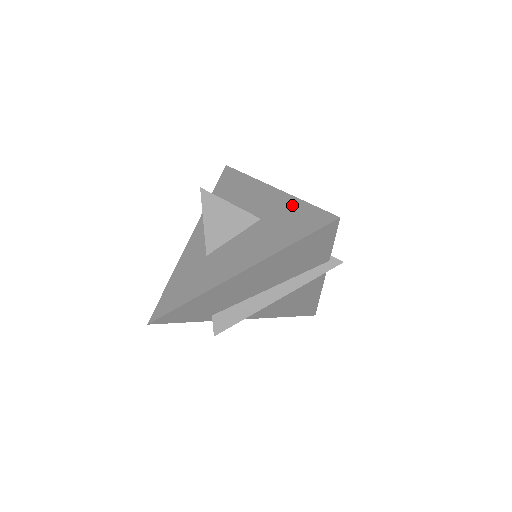
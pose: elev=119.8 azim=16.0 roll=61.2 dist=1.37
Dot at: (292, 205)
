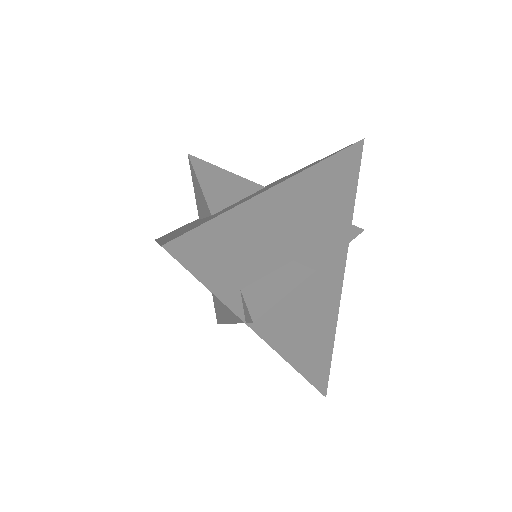
Dot at: (296, 171)
